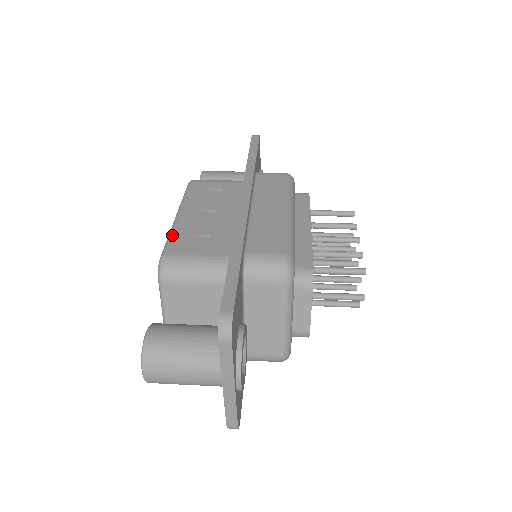
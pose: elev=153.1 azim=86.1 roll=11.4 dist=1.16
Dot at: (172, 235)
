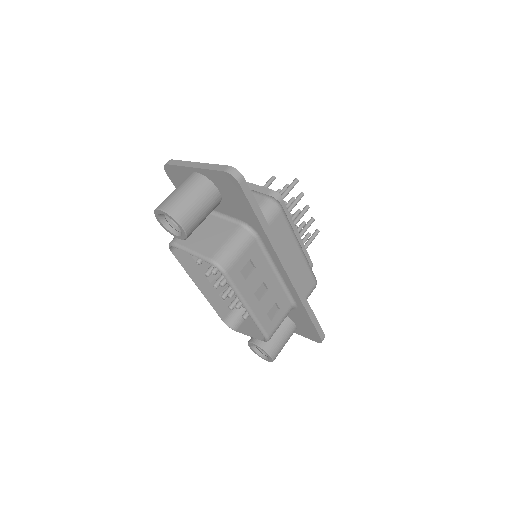
Dot at: (261, 324)
